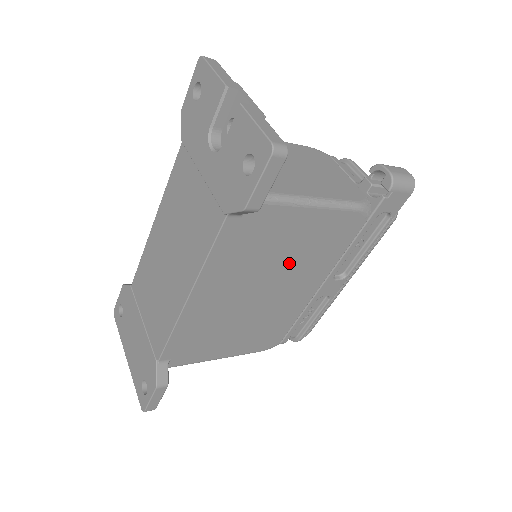
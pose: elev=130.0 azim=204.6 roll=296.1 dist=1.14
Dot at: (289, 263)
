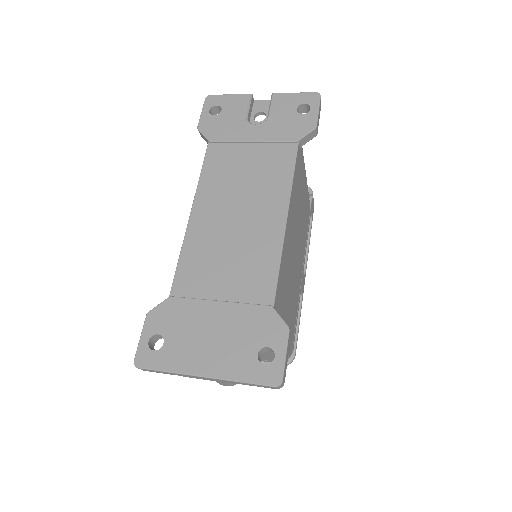
Dot at: (300, 226)
